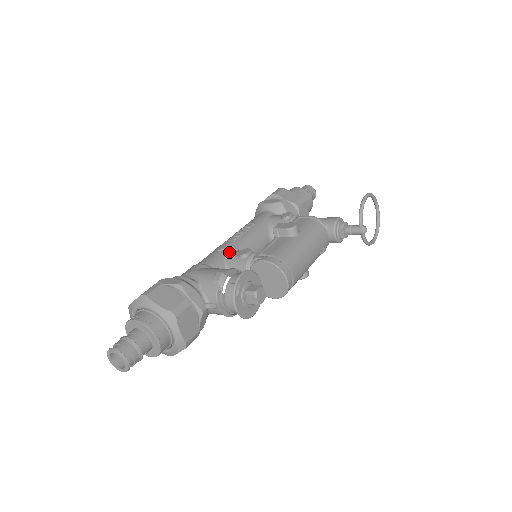
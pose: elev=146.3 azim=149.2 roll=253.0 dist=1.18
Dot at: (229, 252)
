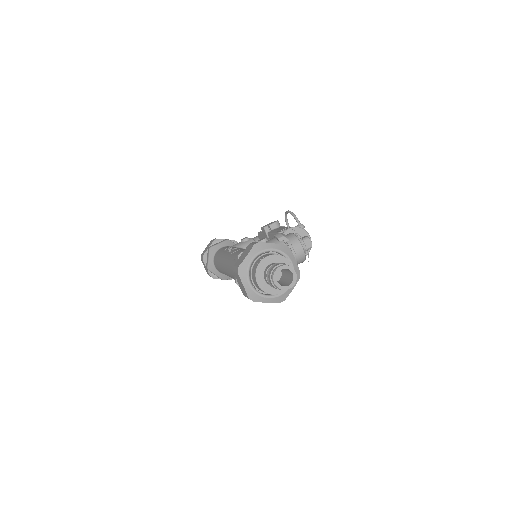
Dot at: occluded
